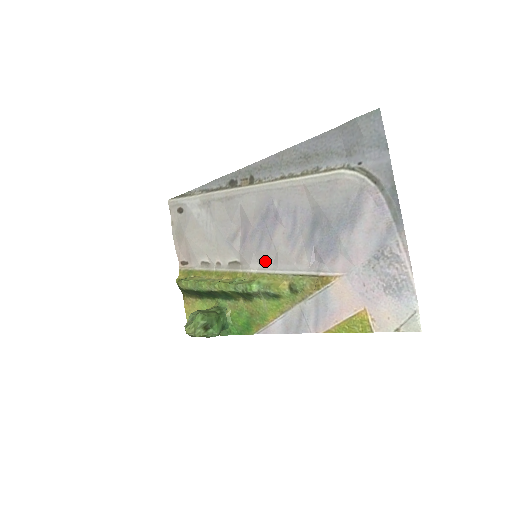
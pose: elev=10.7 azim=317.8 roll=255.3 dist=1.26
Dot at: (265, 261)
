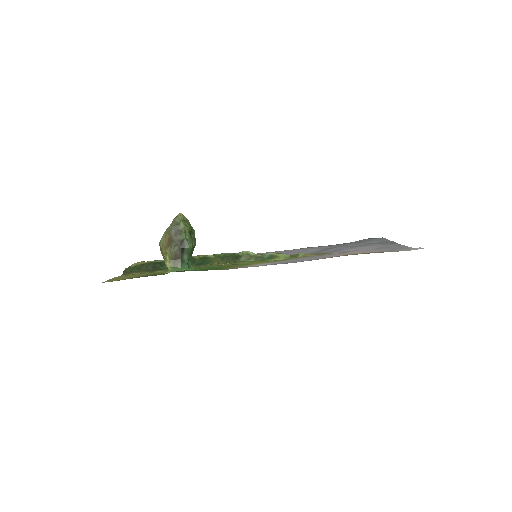
Dot at: occluded
